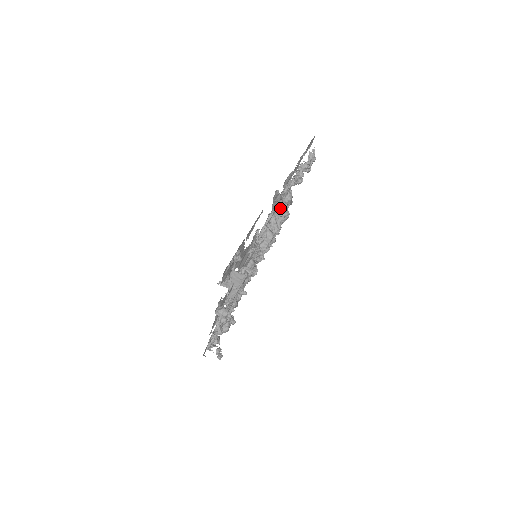
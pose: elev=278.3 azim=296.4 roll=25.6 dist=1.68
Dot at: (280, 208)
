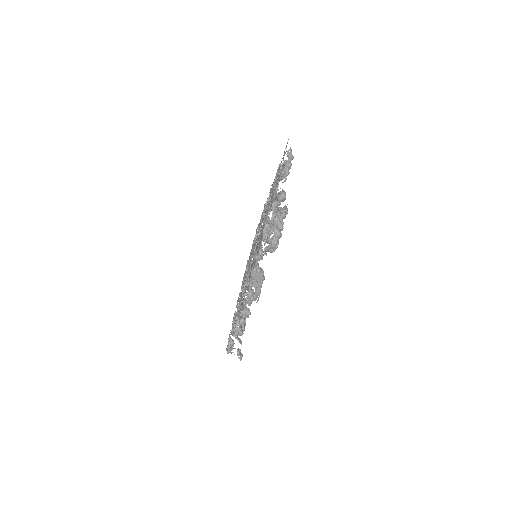
Dot at: (275, 207)
